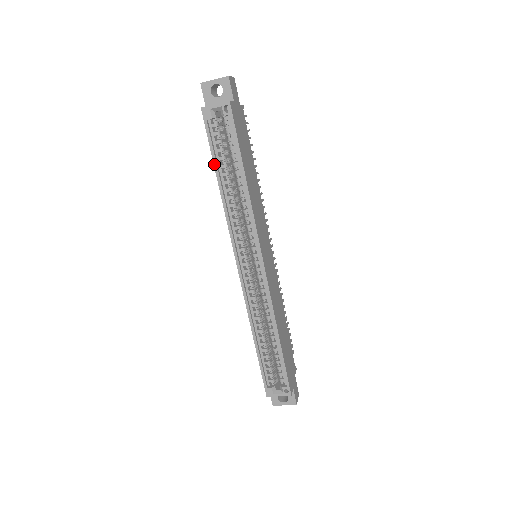
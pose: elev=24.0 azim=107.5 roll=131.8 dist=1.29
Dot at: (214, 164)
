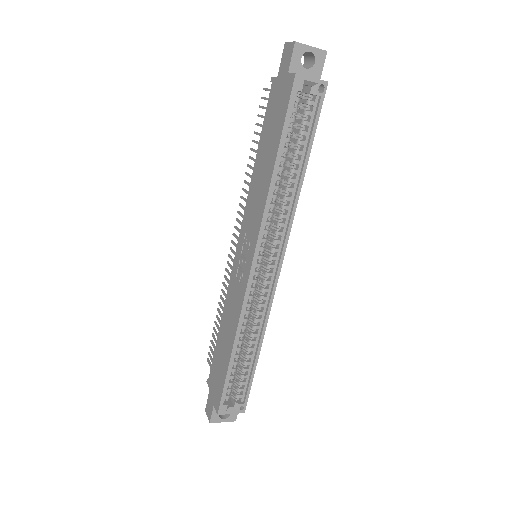
Dot at: (280, 144)
